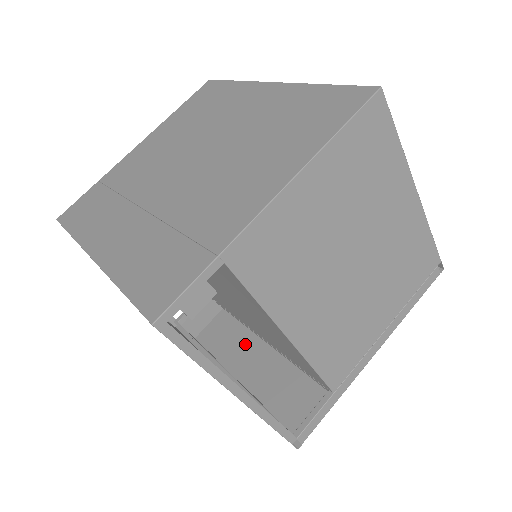
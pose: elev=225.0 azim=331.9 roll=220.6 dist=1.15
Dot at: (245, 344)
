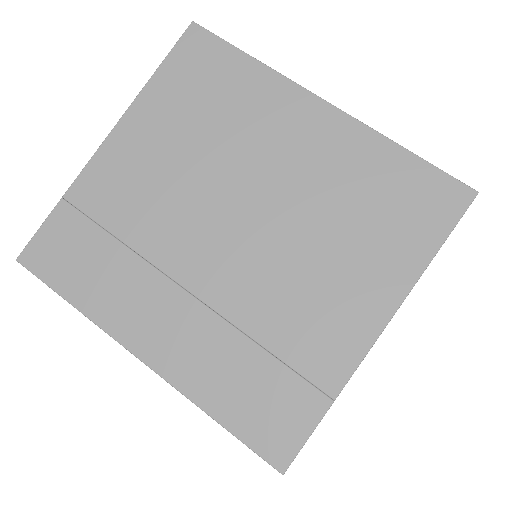
Dot at: occluded
